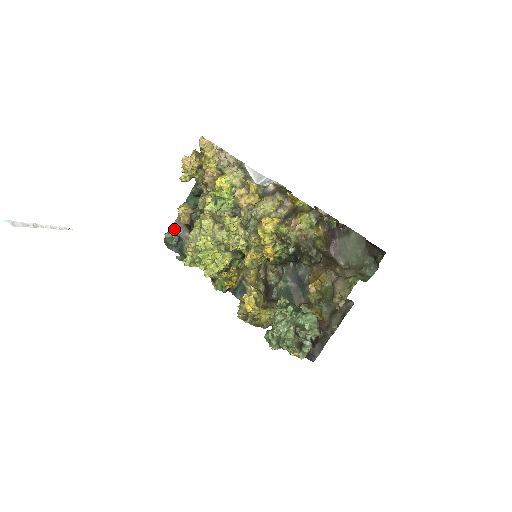
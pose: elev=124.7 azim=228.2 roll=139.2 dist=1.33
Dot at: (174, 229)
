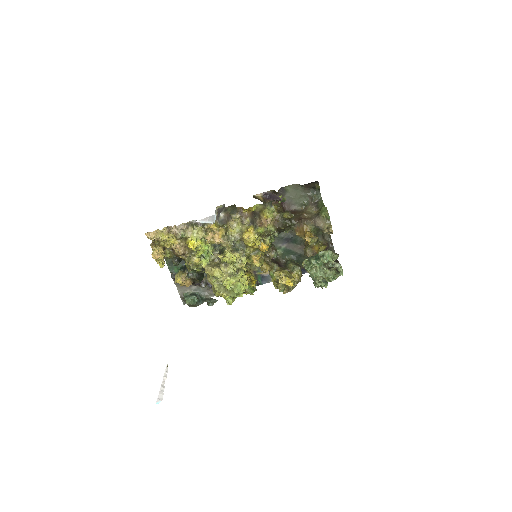
Dot at: (182, 294)
